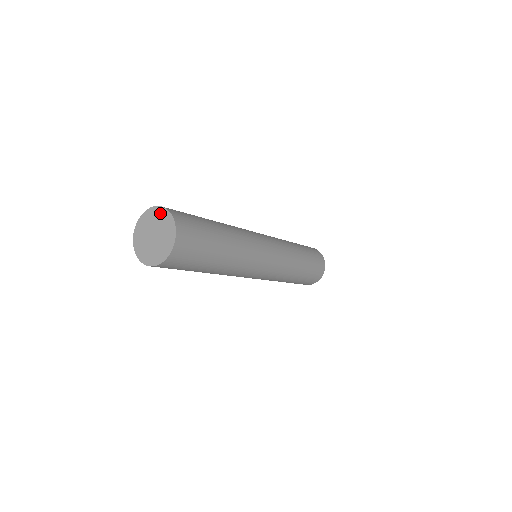
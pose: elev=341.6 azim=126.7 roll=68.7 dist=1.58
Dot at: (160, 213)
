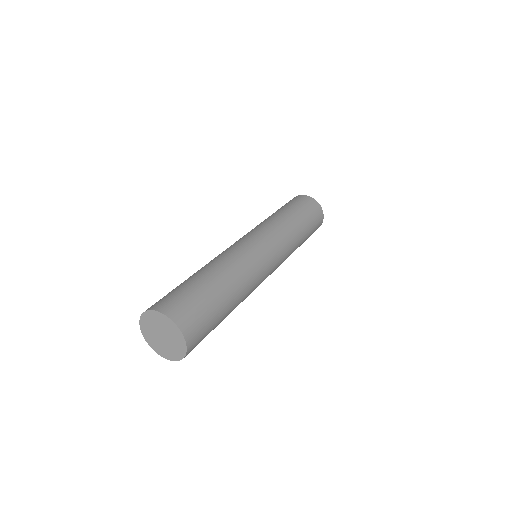
Dot at: (156, 316)
